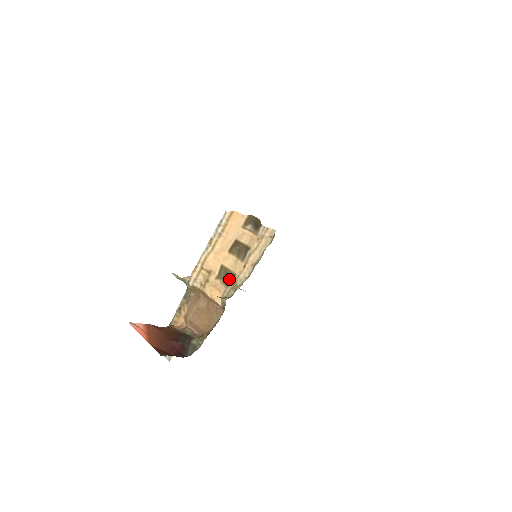
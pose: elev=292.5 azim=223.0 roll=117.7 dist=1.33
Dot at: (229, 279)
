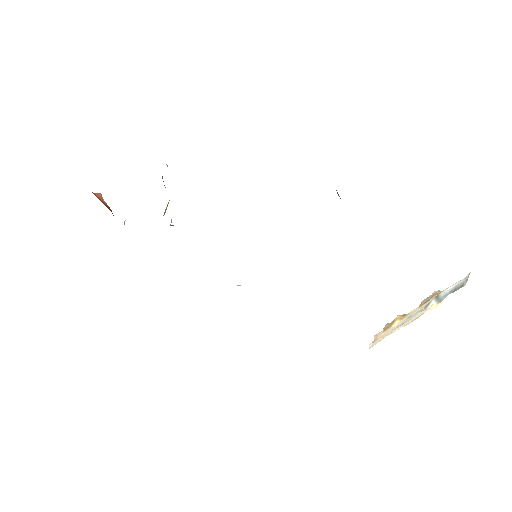
Dot at: occluded
